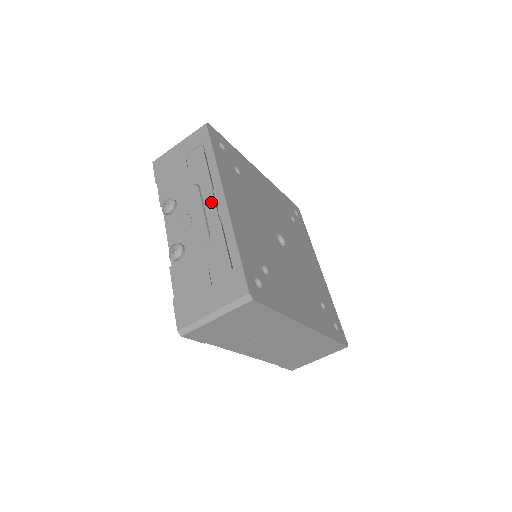
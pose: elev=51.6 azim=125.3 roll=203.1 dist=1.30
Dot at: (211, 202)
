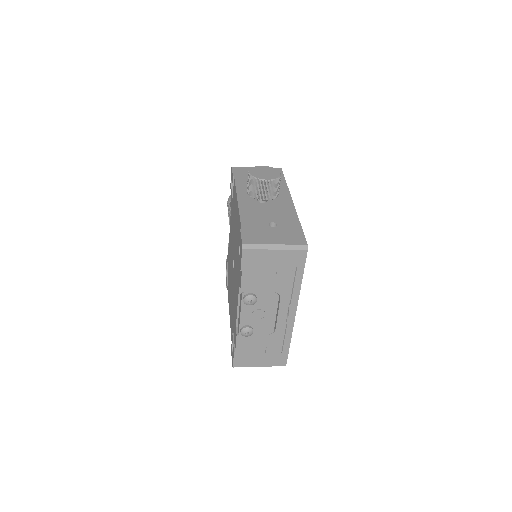
Dot at: (285, 312)
